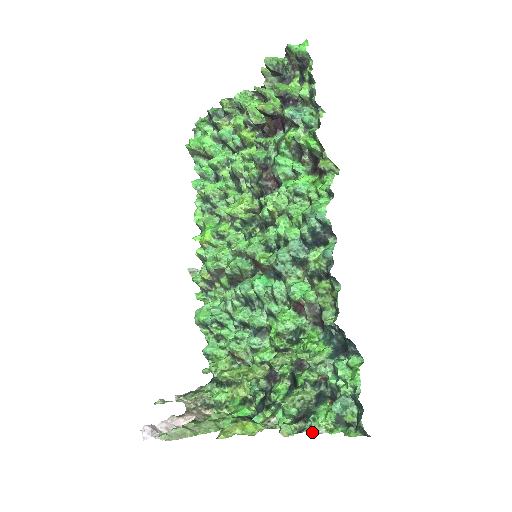
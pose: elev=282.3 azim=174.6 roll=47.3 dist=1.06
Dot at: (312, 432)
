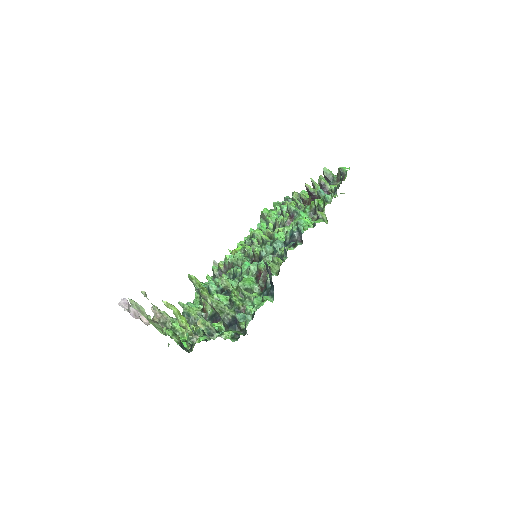
Dot at: (216, 337)
